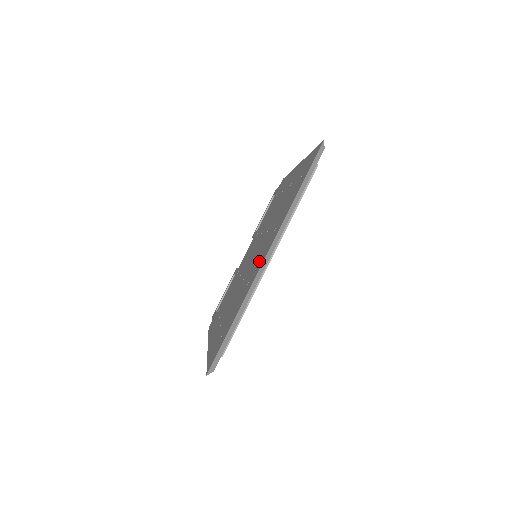
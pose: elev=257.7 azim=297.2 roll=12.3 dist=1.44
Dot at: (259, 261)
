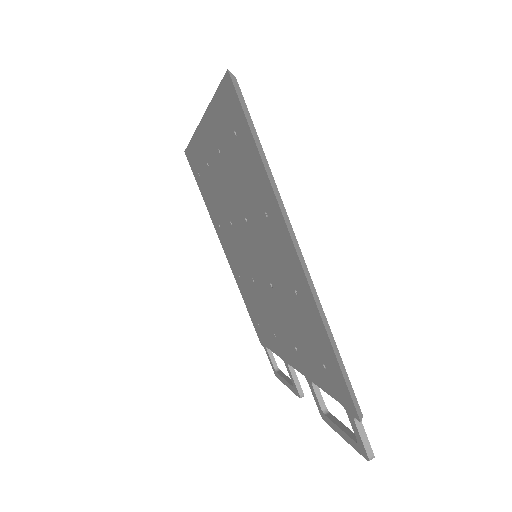
Dot at: (212, 154)
